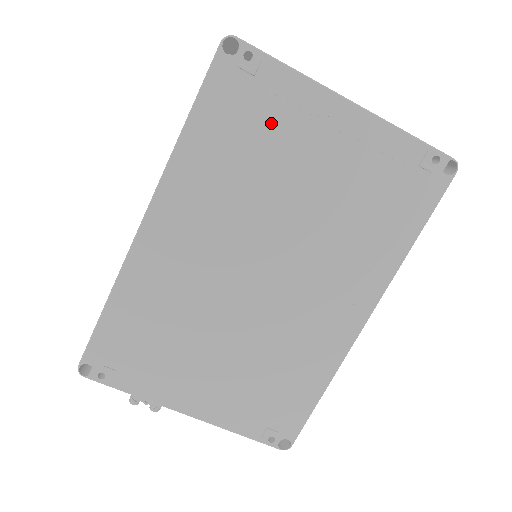
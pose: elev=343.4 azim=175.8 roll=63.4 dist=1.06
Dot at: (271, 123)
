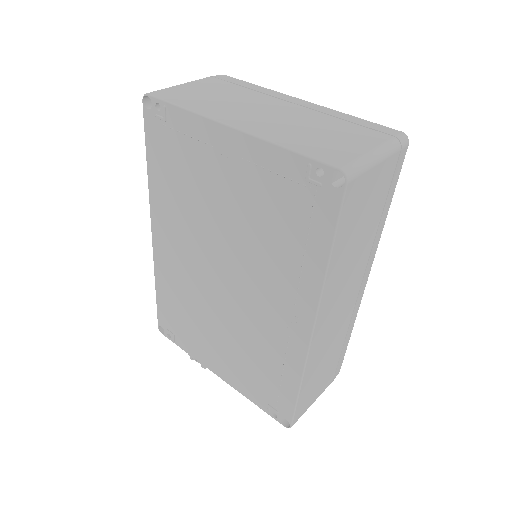
Dot at: (188, 157)
